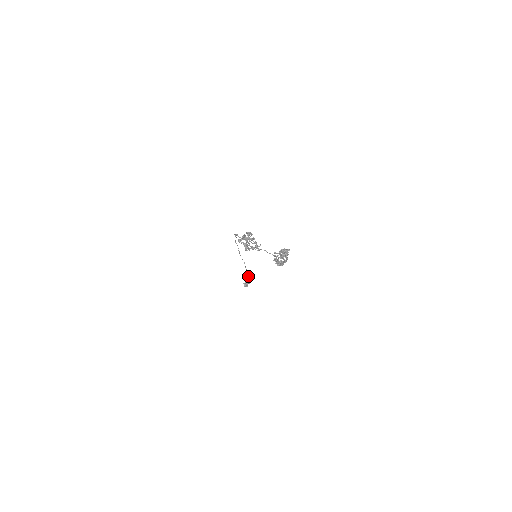
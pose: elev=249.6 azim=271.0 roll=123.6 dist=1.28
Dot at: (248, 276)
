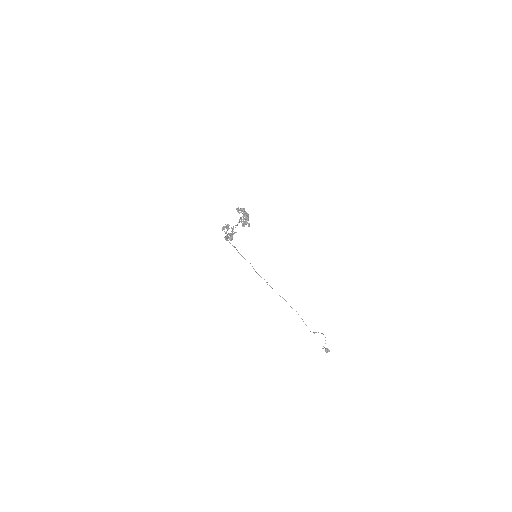
Dot at: occluded
